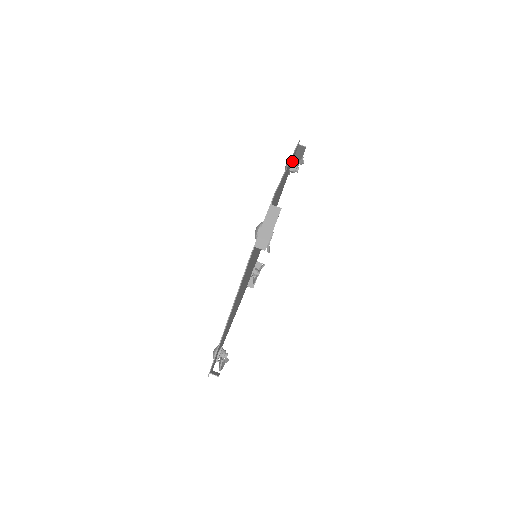
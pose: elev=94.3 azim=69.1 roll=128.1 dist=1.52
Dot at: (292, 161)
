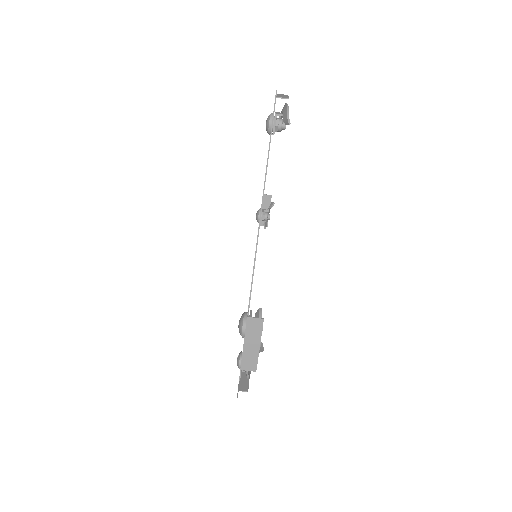
Dot at: occluded
